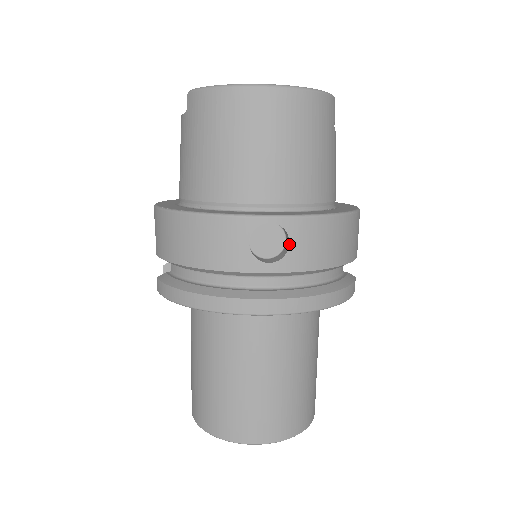
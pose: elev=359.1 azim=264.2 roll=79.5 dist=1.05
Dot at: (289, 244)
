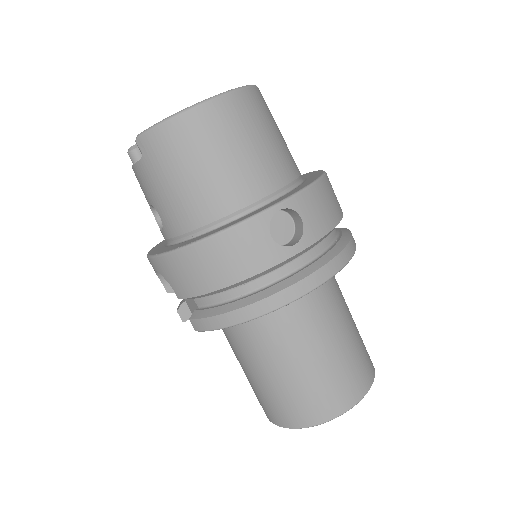
Dot at: (302, 220)
